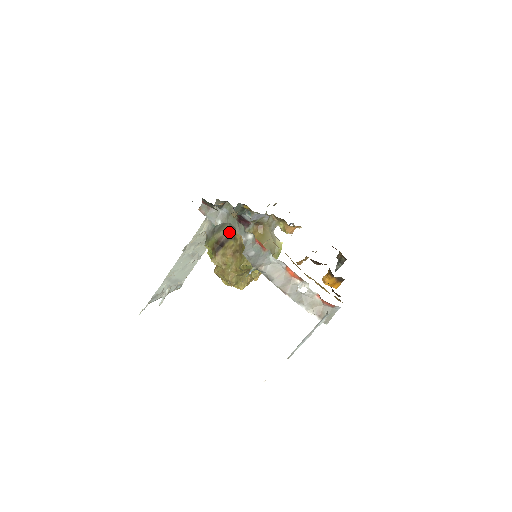
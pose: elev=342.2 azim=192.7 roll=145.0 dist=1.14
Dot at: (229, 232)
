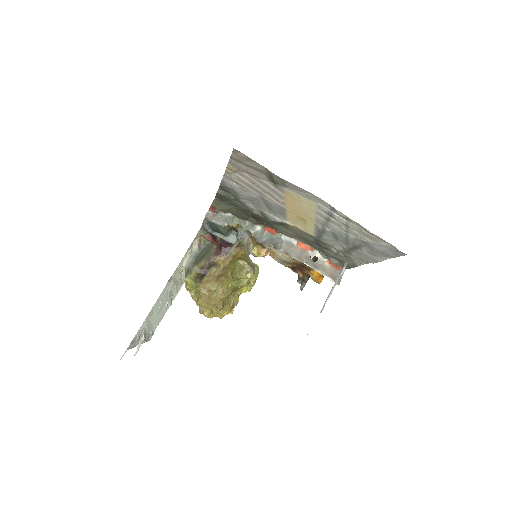
Dot at: (210, 260)
